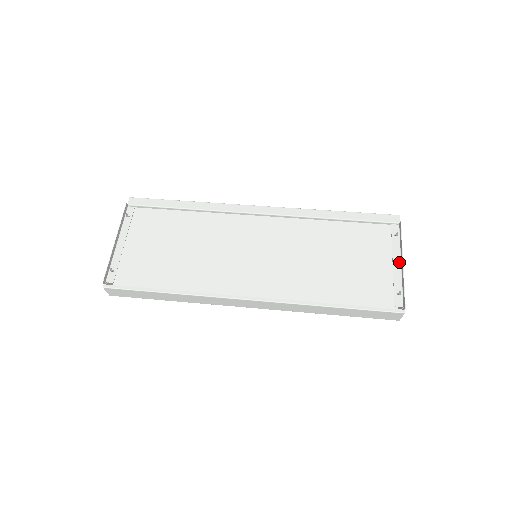
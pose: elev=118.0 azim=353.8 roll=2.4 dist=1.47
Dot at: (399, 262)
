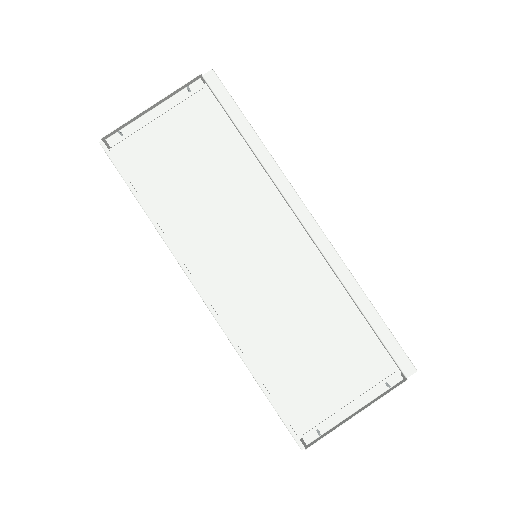
Dot at: (356, 409)
